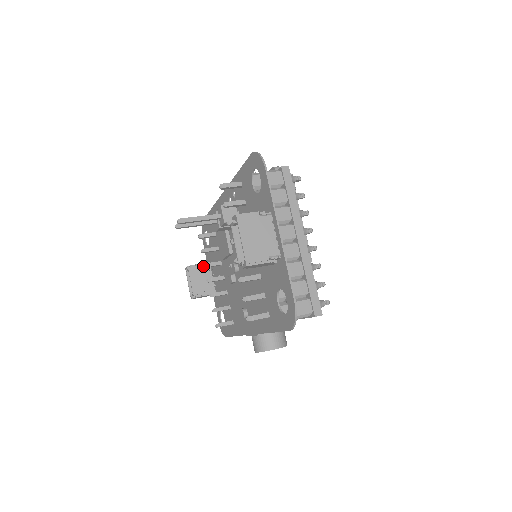
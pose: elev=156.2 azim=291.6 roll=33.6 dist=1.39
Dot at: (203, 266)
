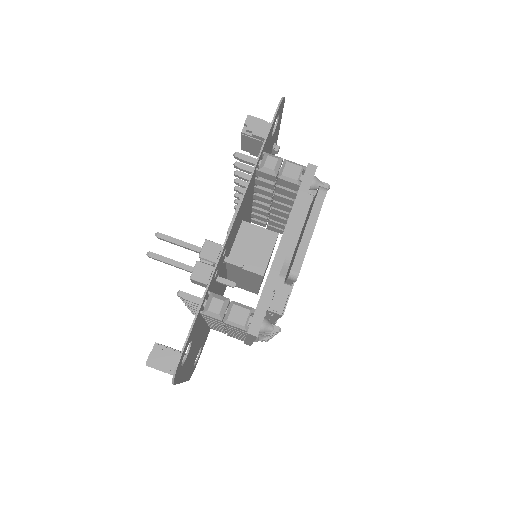
Dot at: (260, 139)
